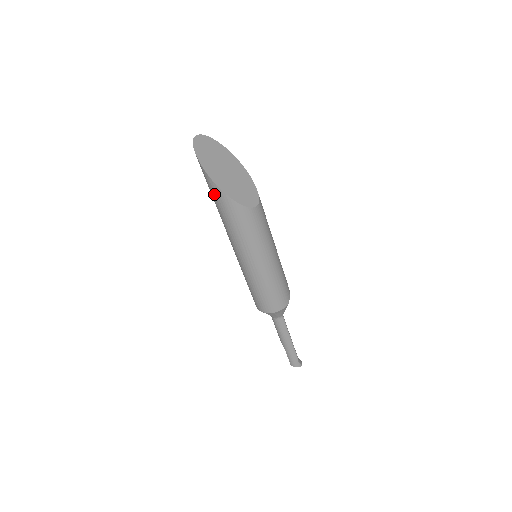
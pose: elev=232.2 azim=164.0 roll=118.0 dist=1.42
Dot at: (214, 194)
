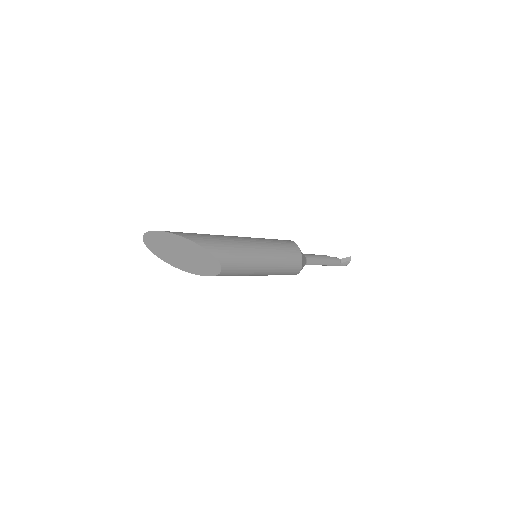
Dot at: occluded
